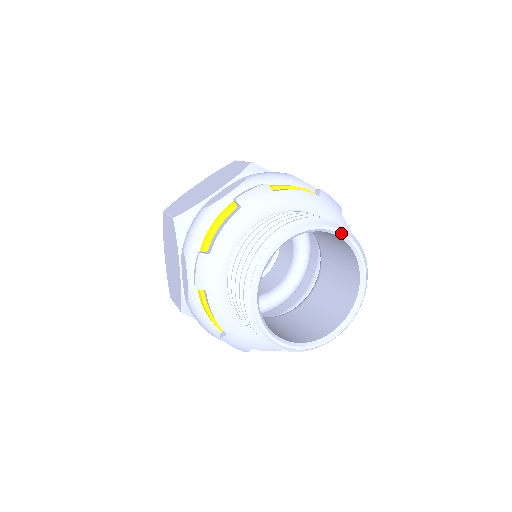
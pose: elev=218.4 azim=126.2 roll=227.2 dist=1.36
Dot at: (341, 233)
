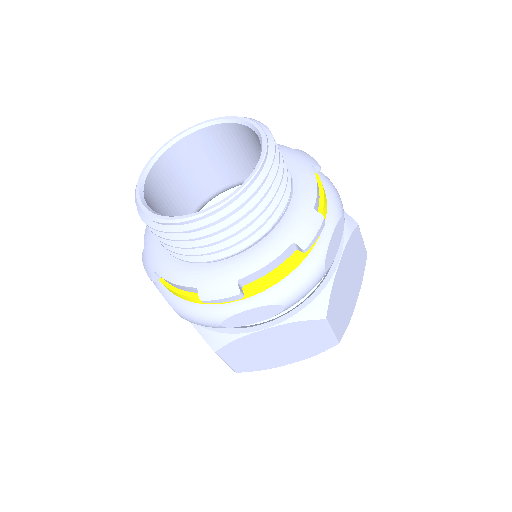
Dot at: (198, 125)
